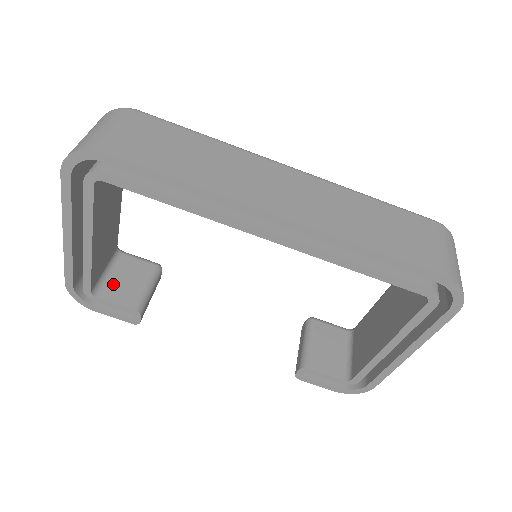
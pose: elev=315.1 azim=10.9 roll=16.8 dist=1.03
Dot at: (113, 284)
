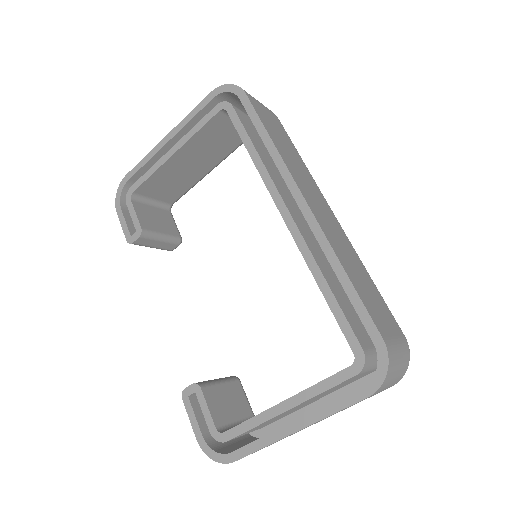
Dot at: (147, 209)
